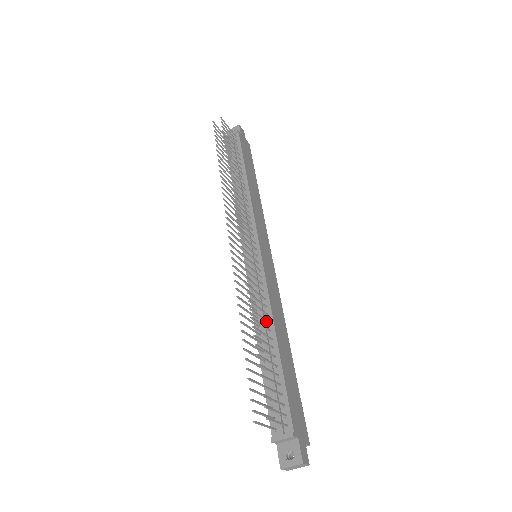
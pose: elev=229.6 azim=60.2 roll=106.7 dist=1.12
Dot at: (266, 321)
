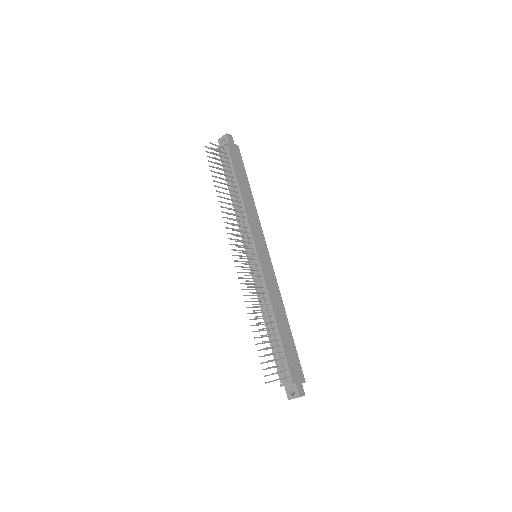
Dot at: (267, 310)
